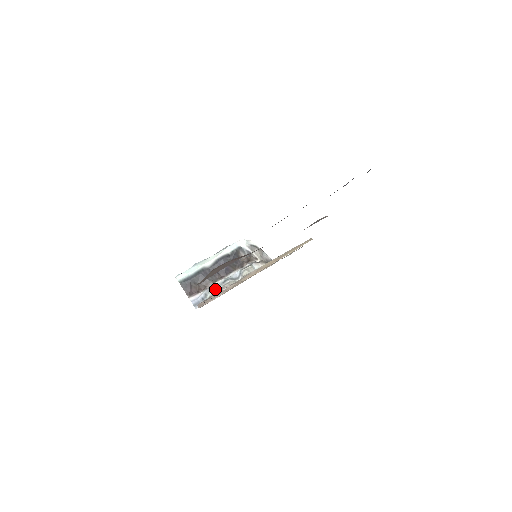
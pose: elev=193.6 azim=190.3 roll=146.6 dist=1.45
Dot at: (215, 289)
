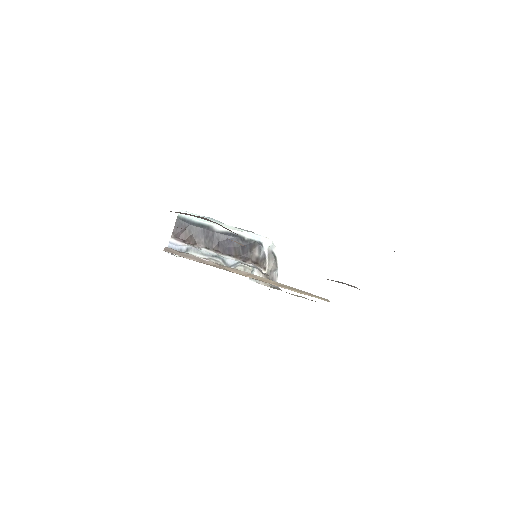
Dot at: (200, 254)
